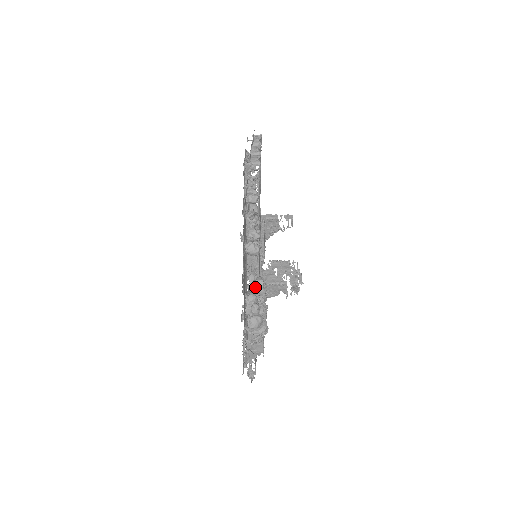
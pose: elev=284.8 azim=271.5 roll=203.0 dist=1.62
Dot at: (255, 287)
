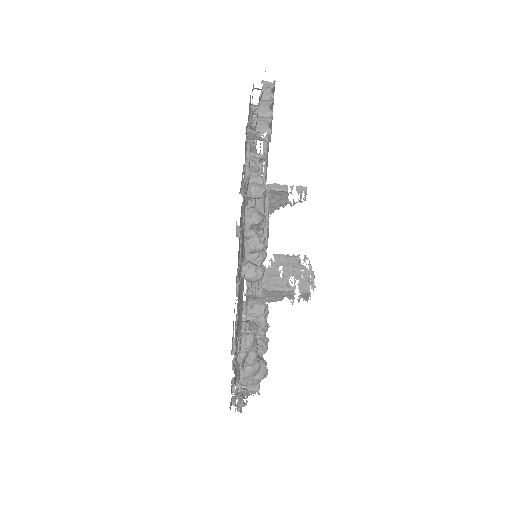
Dot at: (253, 314)
